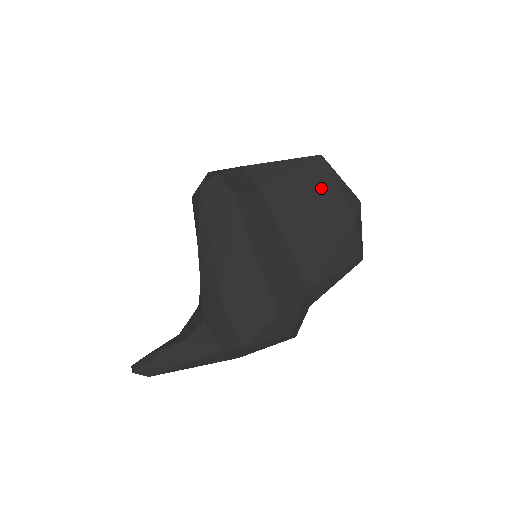
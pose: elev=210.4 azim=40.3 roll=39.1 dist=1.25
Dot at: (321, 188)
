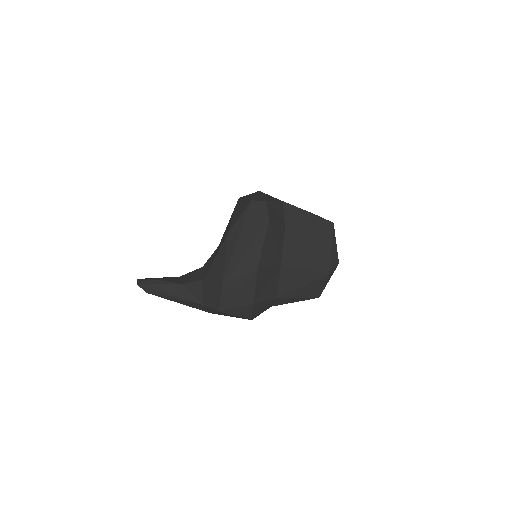
Dot at: (321, 243)
